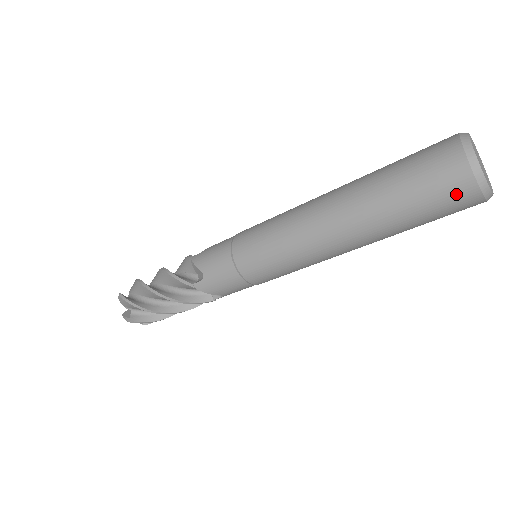
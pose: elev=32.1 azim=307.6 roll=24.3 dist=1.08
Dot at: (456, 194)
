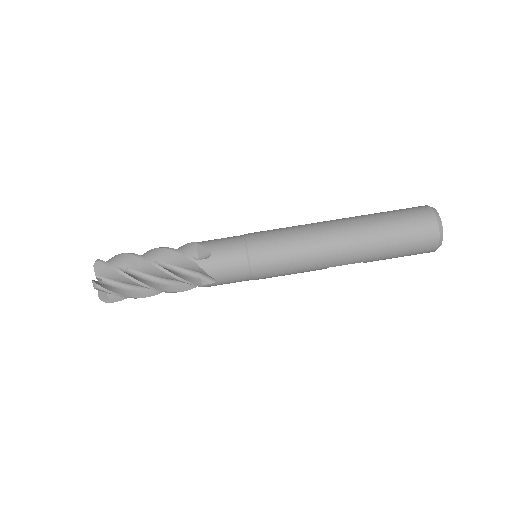
Dot at: (417, 209)
